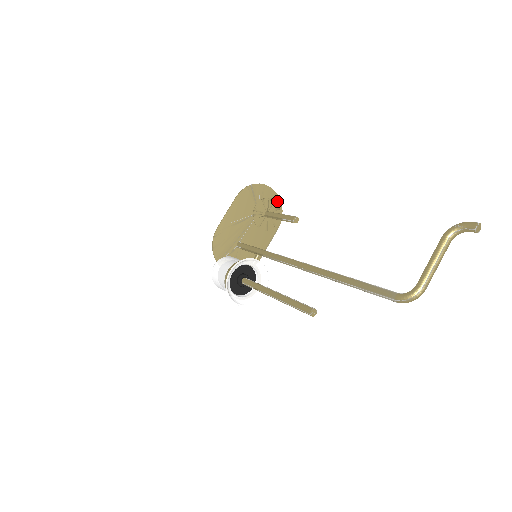
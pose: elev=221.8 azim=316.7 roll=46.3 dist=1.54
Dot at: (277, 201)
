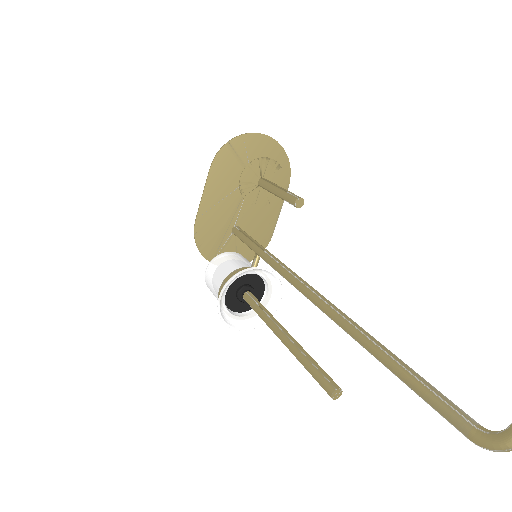
Dot at: (277, 149)
